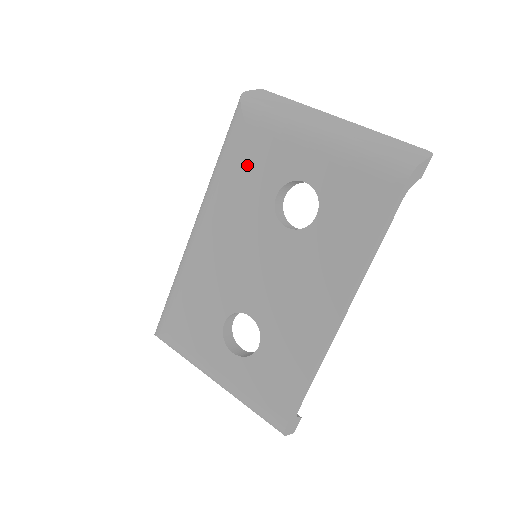
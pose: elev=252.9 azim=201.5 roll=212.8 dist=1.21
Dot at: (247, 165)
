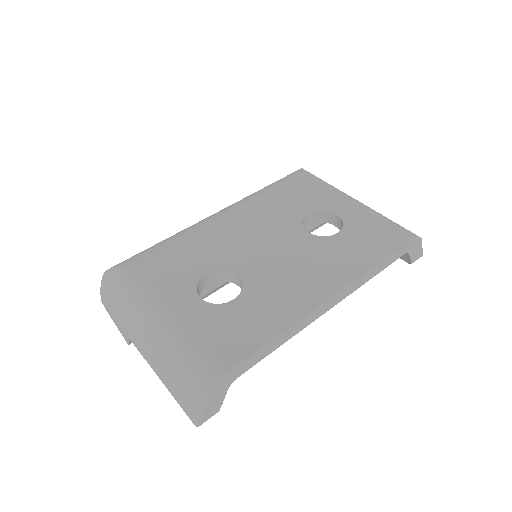
Dot at: (292, 192)
